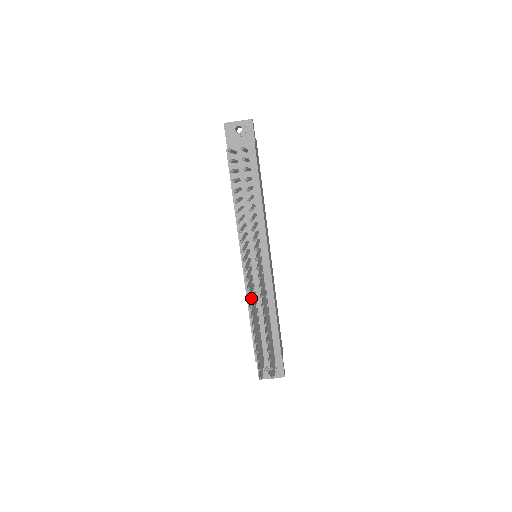
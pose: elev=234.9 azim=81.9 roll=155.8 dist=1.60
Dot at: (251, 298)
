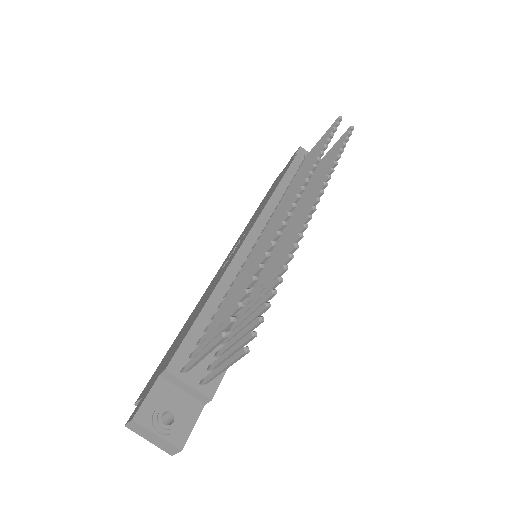
Dot at: (253, 256)
